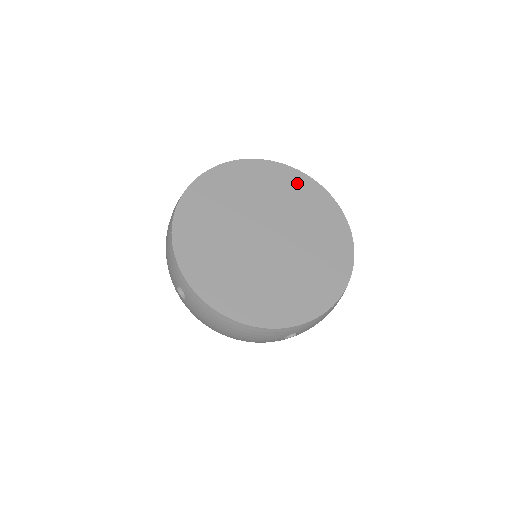
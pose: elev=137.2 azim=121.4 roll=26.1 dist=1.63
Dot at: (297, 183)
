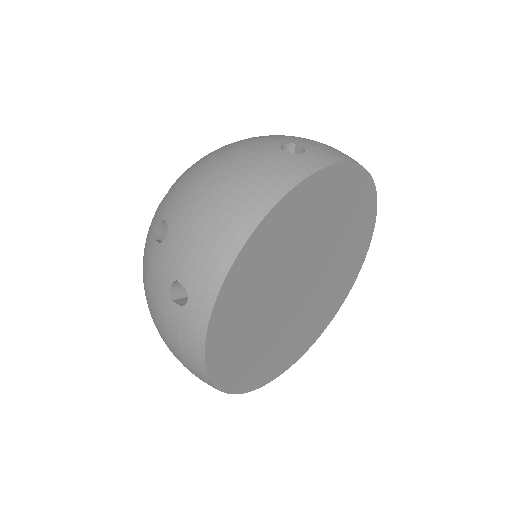
Dot at: (330, 189)
